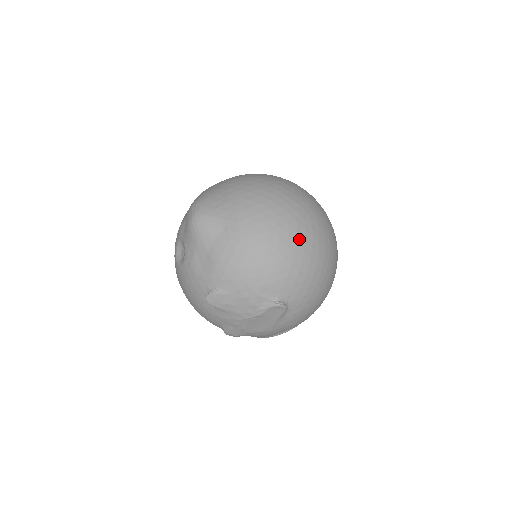
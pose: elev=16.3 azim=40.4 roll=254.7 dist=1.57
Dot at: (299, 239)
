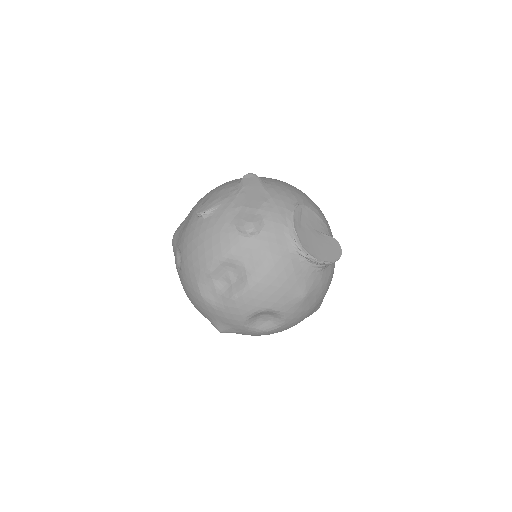
Dot at: occluded
